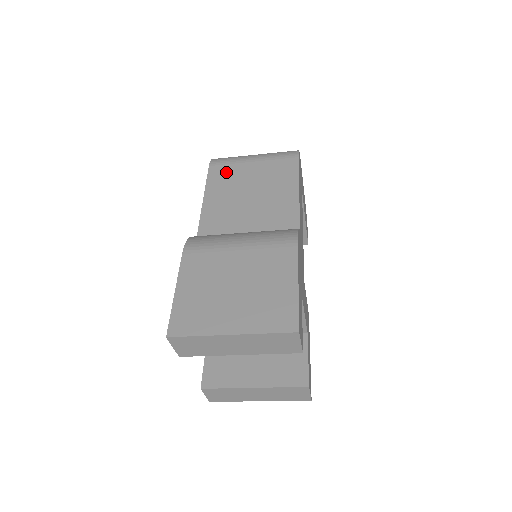
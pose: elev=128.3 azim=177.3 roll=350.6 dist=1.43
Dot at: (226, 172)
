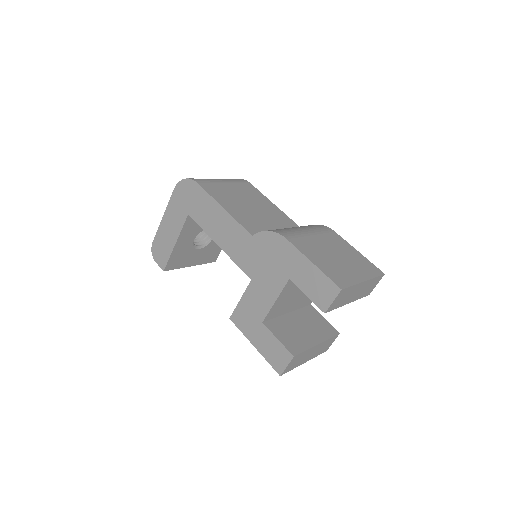
Dot at: (216, 189)
